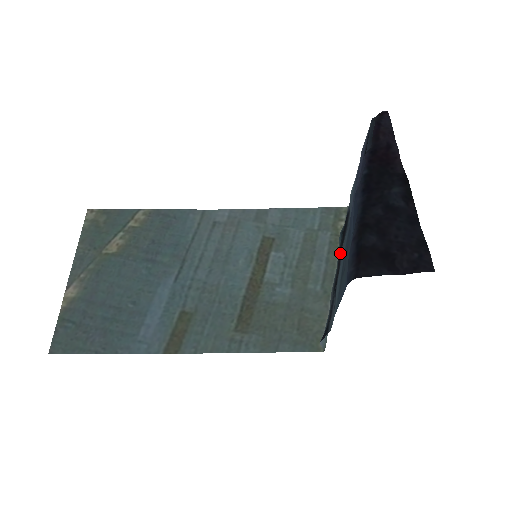
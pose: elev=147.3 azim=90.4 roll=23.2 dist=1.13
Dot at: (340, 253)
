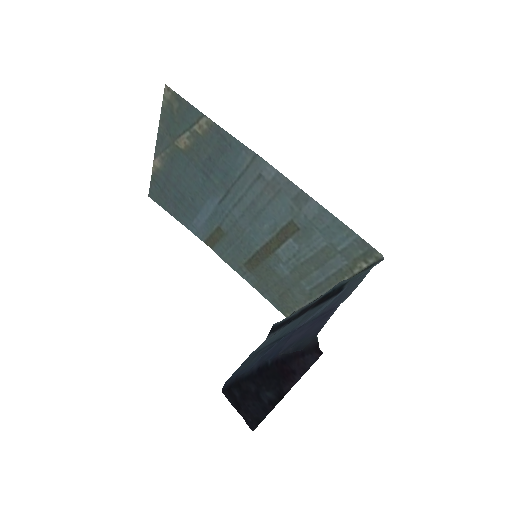
Dot at: (311, 307)
